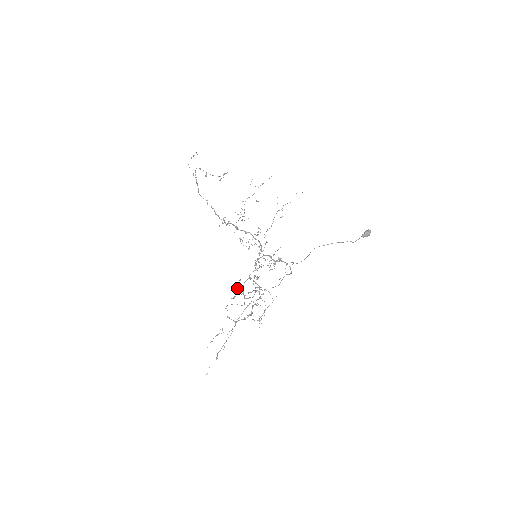
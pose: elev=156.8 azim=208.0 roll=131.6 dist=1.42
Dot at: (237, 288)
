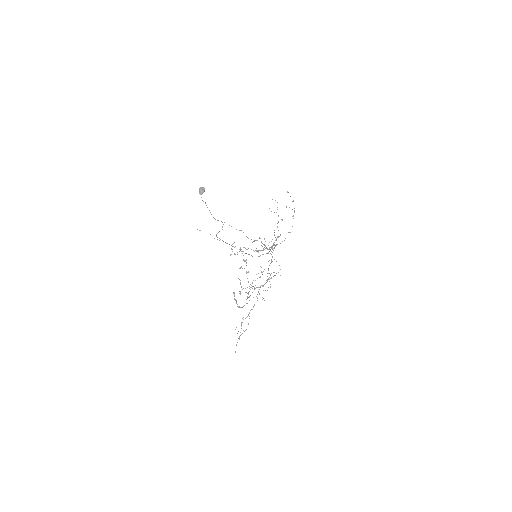
Dot at: occluded
